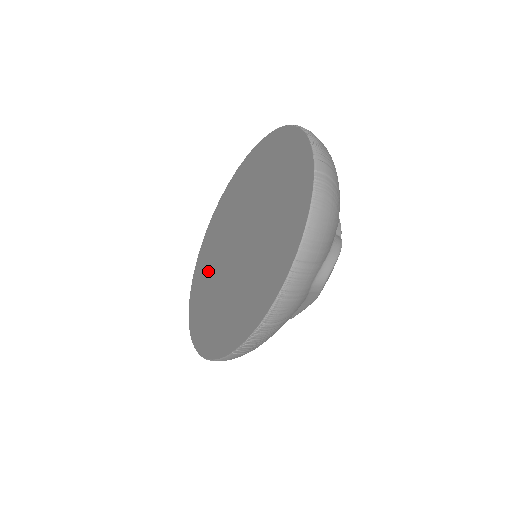
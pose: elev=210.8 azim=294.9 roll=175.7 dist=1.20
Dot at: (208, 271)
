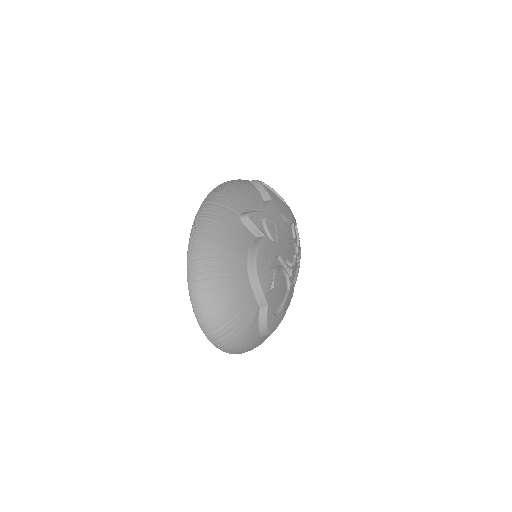
Dot at: occluded
